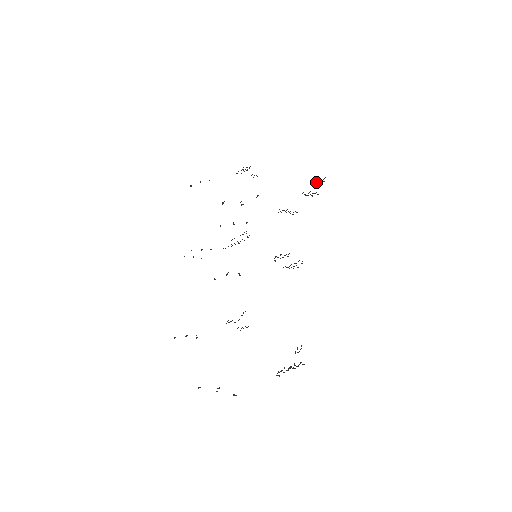
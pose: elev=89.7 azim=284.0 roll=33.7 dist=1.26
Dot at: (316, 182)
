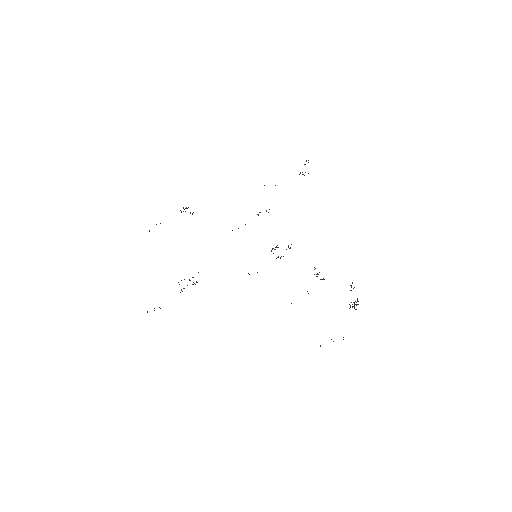
Dot at: (305, 164)
